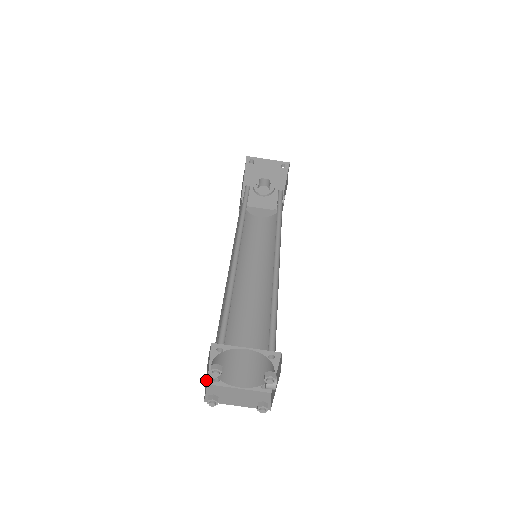
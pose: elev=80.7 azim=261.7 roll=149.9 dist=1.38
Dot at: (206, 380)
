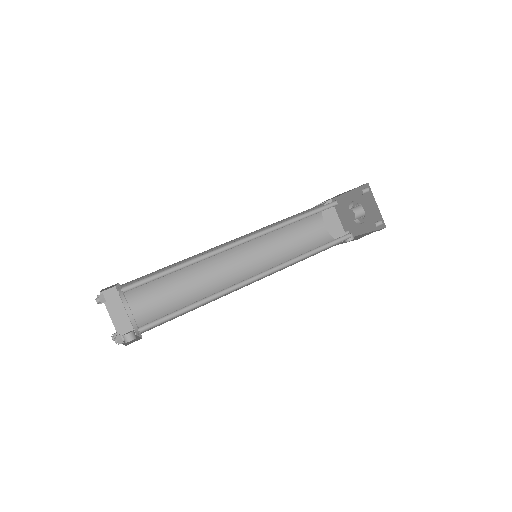
Dot at: occluded
